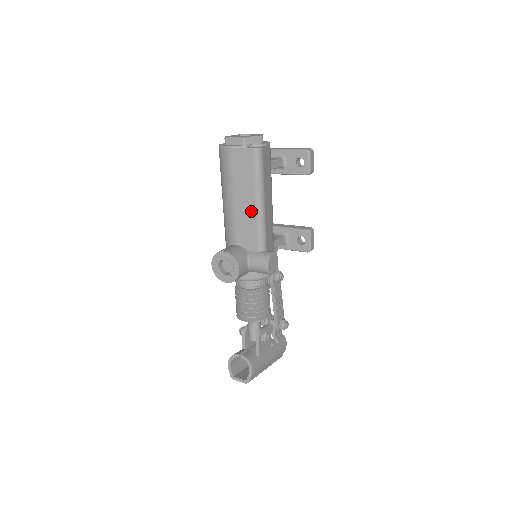
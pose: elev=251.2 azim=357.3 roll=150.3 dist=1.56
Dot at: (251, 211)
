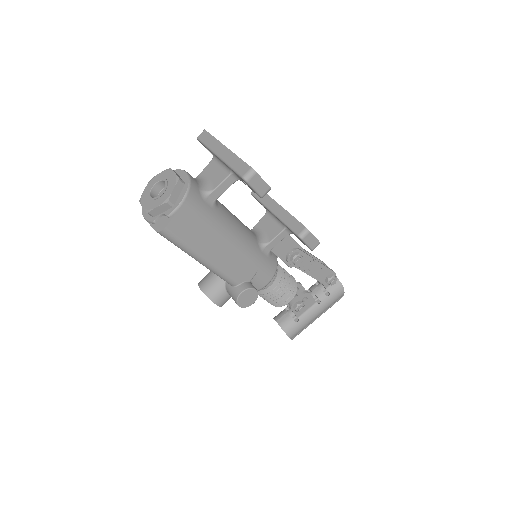
Dot at: occluded
